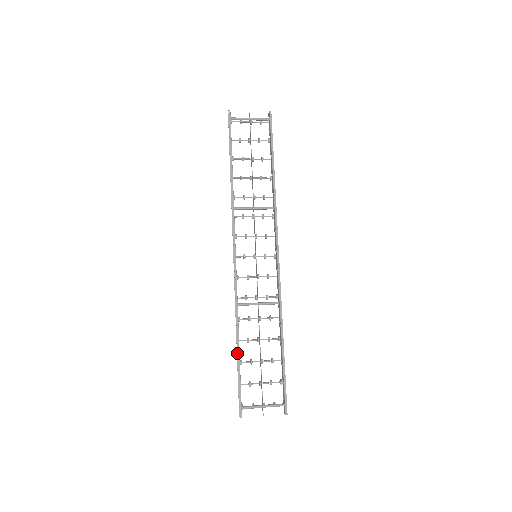
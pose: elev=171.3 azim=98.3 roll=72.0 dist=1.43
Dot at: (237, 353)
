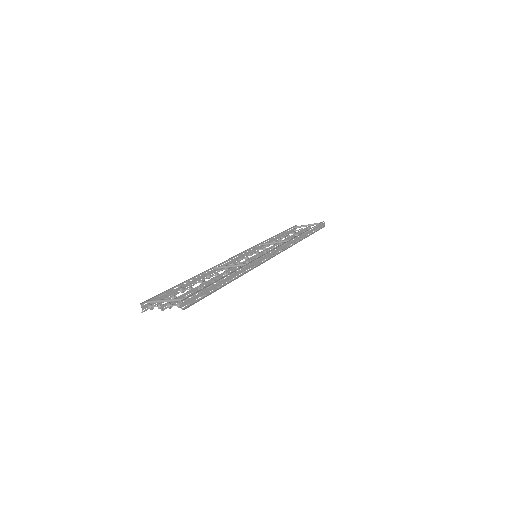
Dot at: occluded
